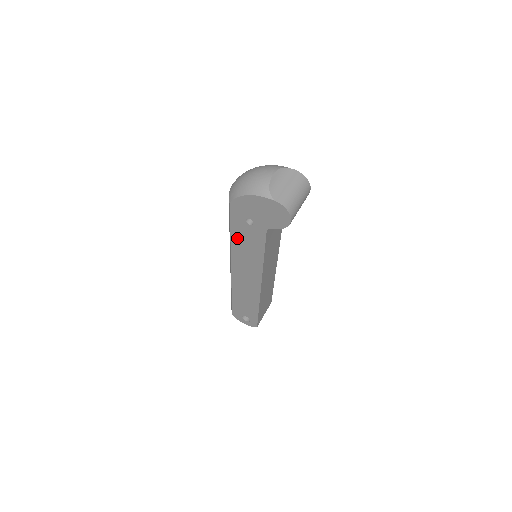
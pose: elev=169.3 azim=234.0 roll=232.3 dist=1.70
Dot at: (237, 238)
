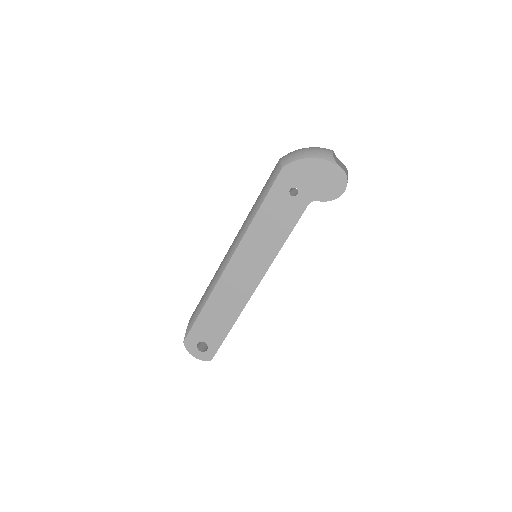
Dot at: (265, 215)
